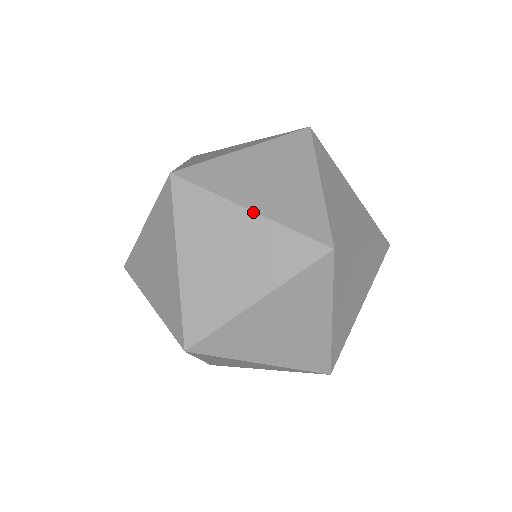
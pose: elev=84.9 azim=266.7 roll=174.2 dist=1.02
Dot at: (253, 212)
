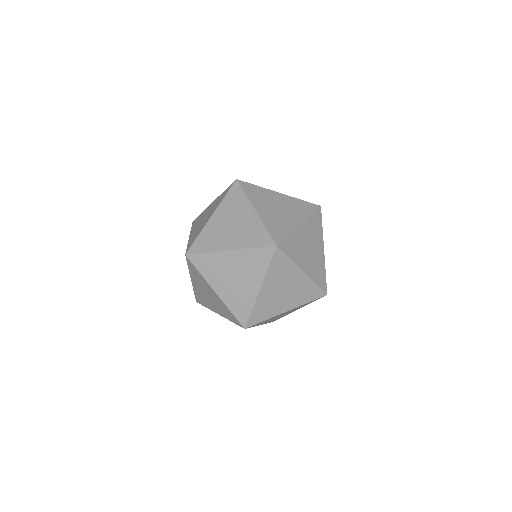
Dot at: (232, 251)
